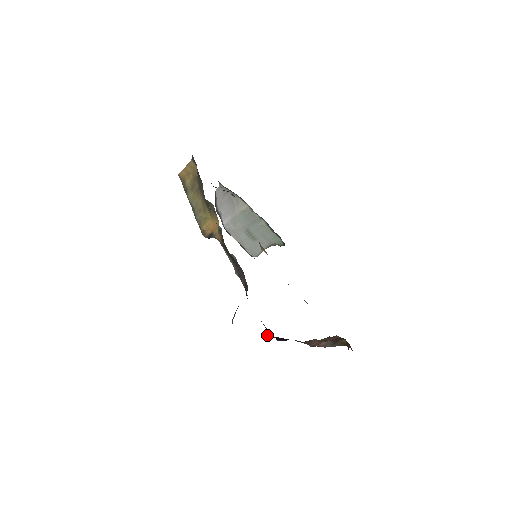
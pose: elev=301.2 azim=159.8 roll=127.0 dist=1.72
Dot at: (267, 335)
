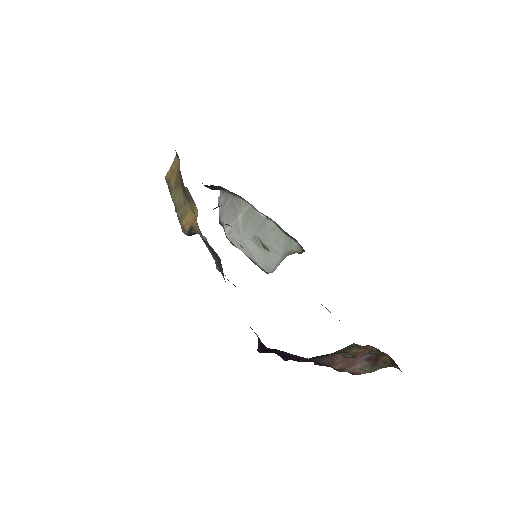
Dot at: (260, 346)
